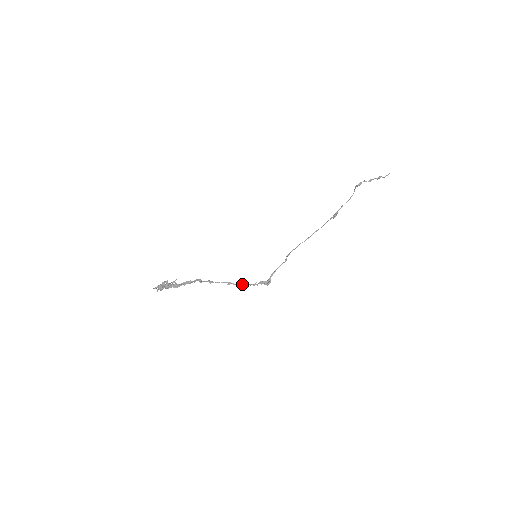
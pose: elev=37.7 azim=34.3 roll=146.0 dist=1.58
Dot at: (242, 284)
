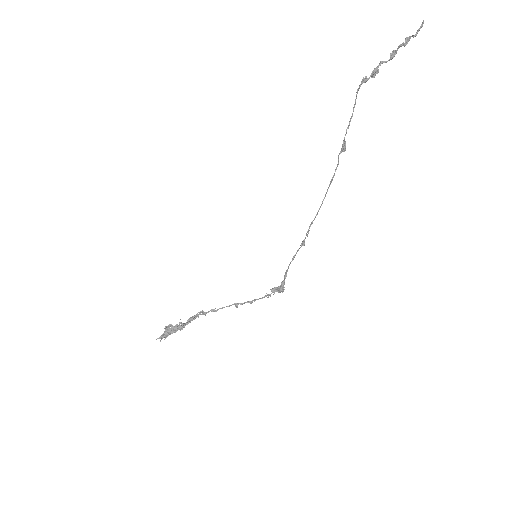
Dot at: (251, 301)
